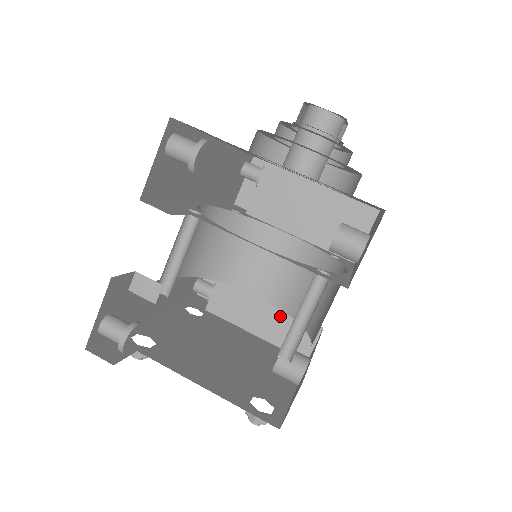
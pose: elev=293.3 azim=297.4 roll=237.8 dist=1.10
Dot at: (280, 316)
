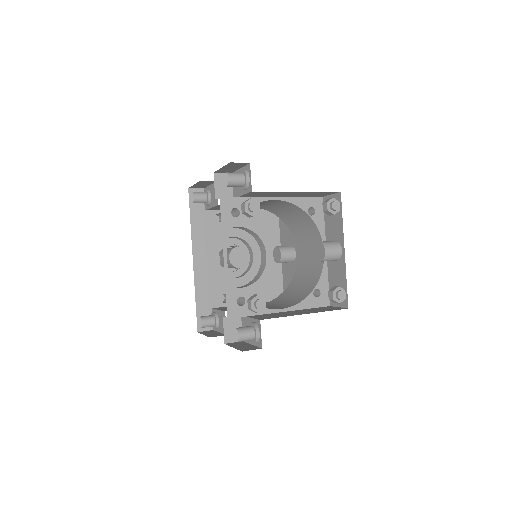
Dot at: (304, 310)
